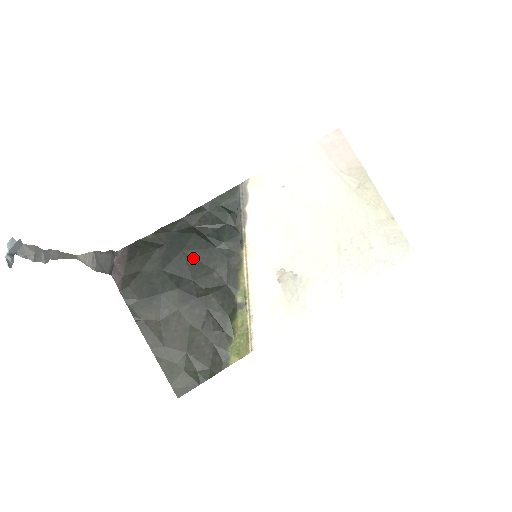
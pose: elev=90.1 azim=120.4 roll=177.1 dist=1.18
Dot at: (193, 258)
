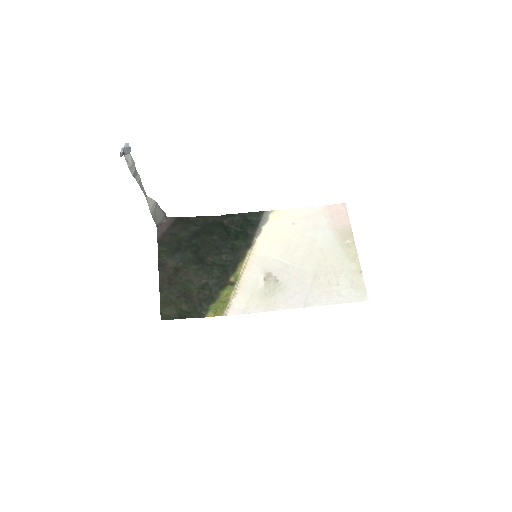
Dot at: (214, 241)
